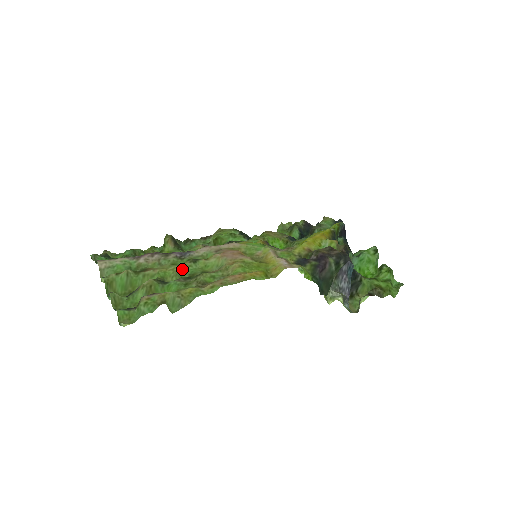
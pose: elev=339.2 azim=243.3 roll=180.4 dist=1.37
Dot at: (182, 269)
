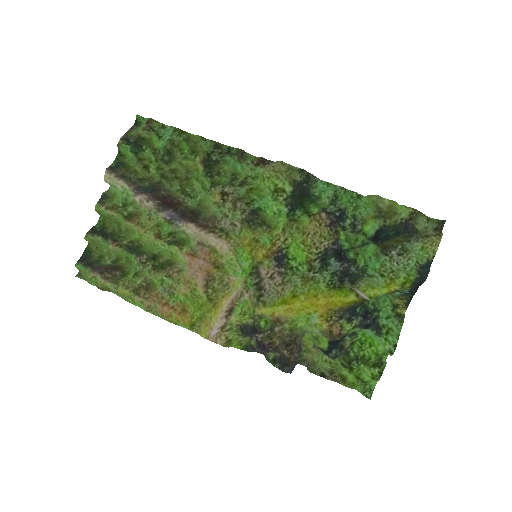
Dot at: (155, 244)
